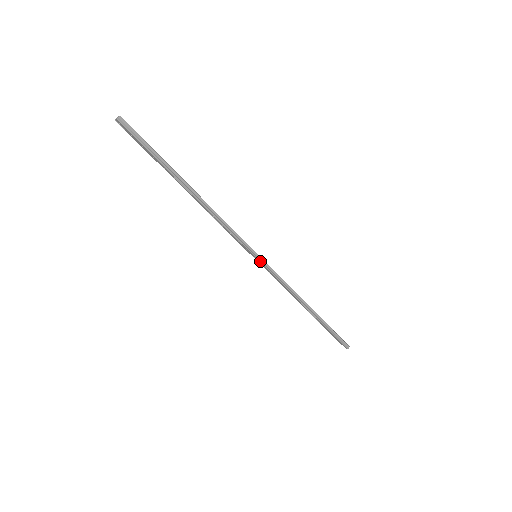
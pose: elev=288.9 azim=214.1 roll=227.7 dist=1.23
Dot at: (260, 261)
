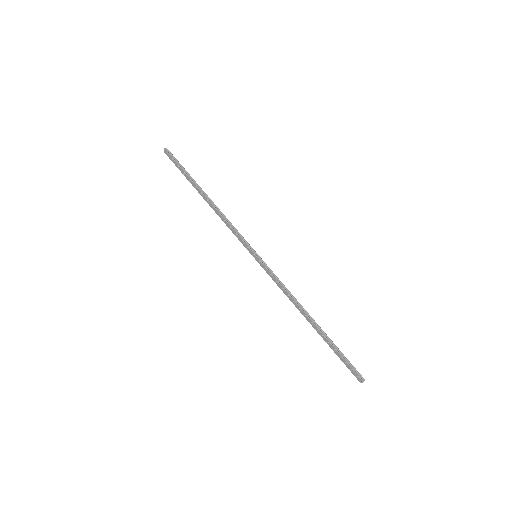
Dot at: (259, 259)
